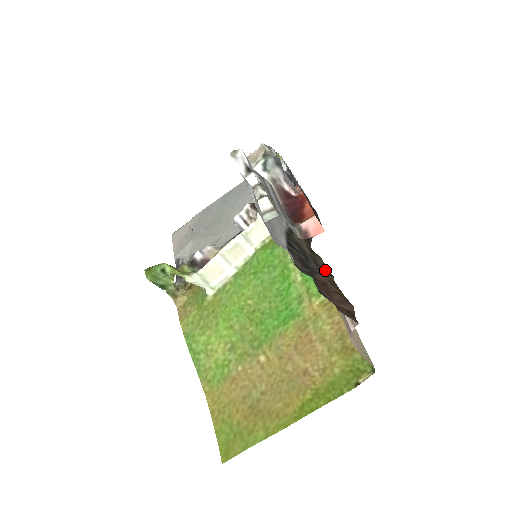
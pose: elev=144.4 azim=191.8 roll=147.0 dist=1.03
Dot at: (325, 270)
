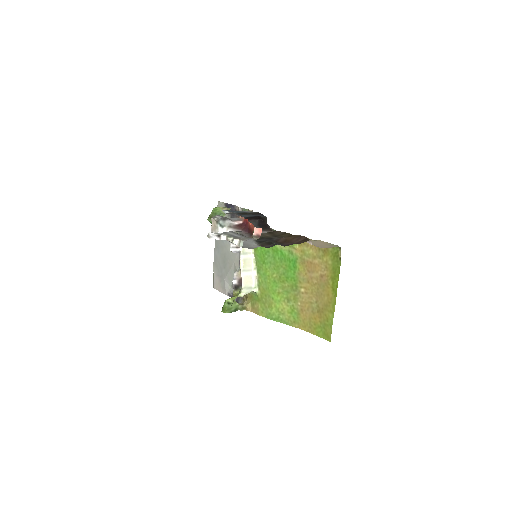
Dot at: (282, 234)
